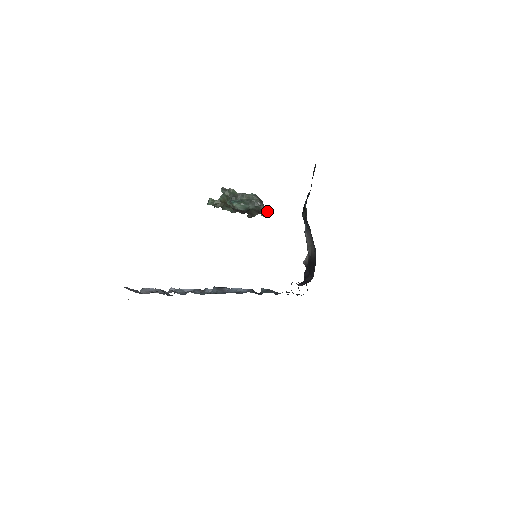
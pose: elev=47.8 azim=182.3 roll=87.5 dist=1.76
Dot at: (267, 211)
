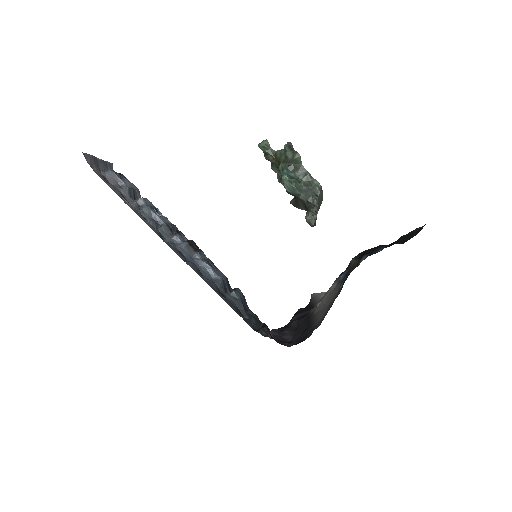
Dot at: (316, 218)
